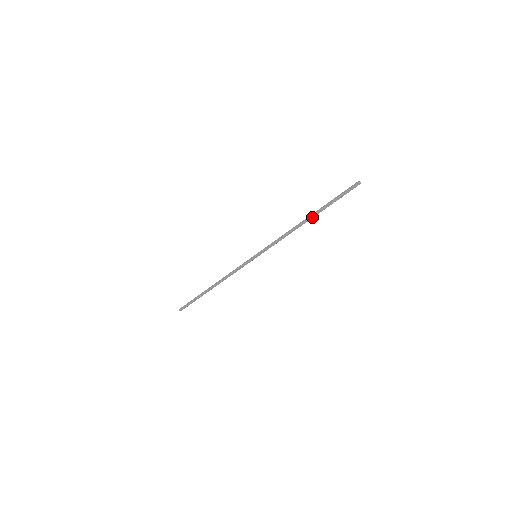
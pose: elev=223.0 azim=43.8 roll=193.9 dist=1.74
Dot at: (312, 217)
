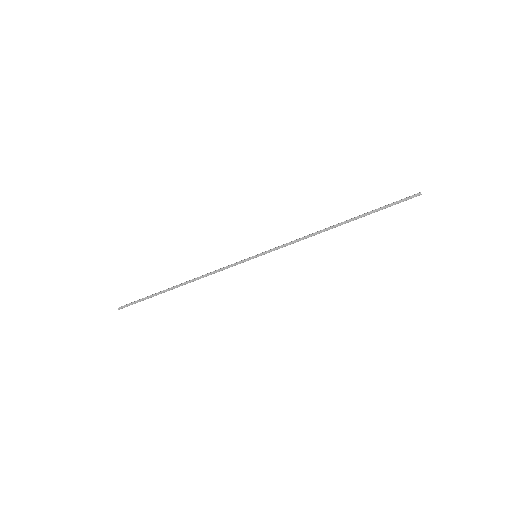
Dot at: (347, 222)
